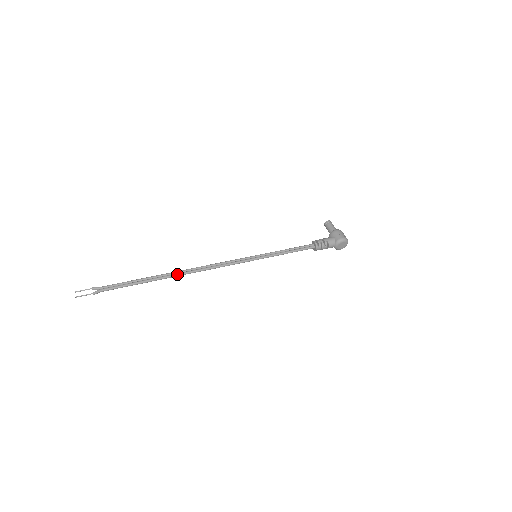
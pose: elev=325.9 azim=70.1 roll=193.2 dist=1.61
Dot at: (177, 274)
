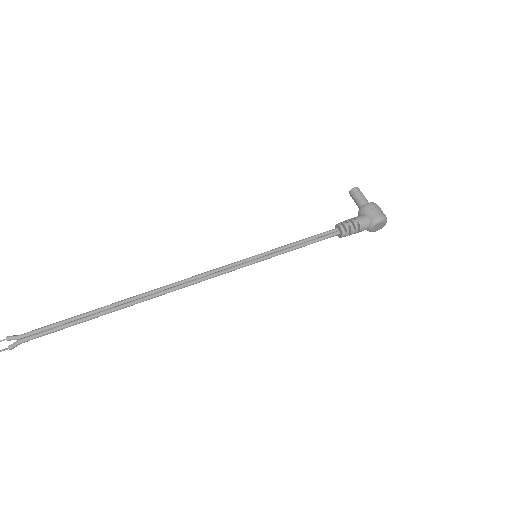
Dot at: (139, 300)
